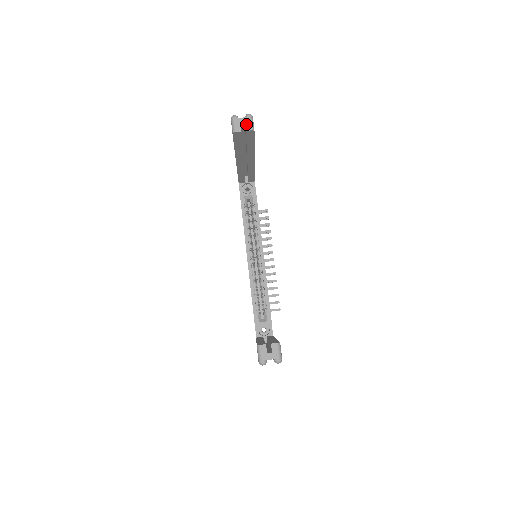
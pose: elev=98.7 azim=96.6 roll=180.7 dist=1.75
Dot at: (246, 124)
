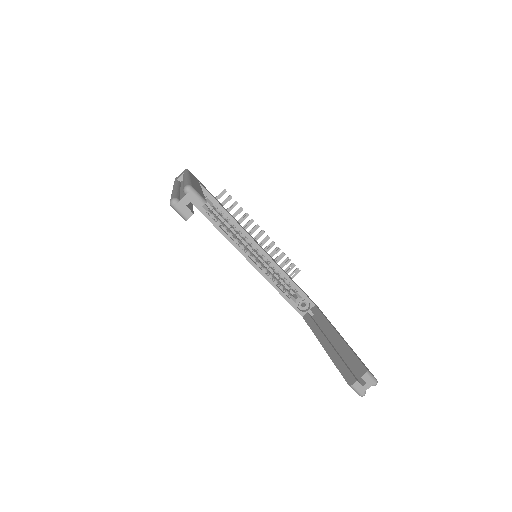
Dot at: (193, 202)
